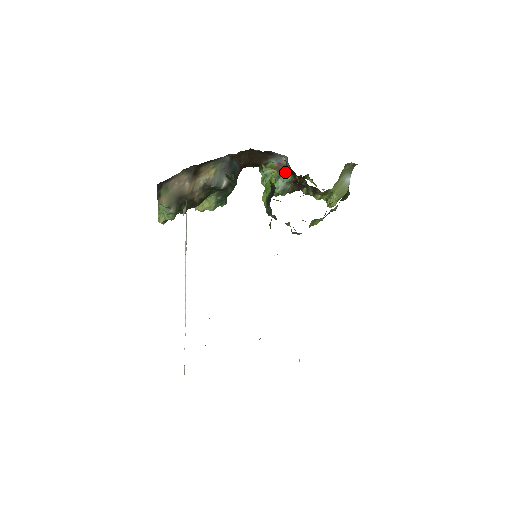
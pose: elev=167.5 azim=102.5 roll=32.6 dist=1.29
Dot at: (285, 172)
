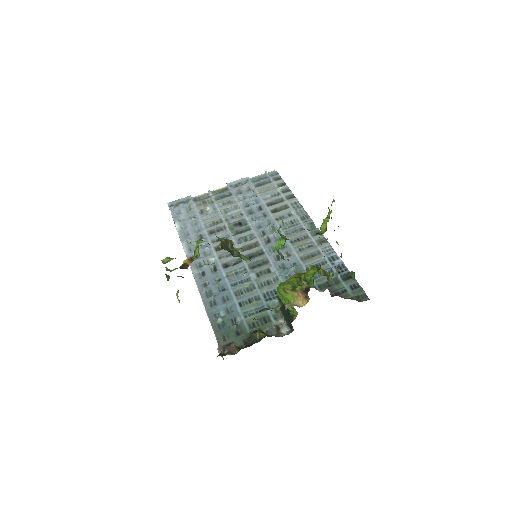
Dot at: occluded
